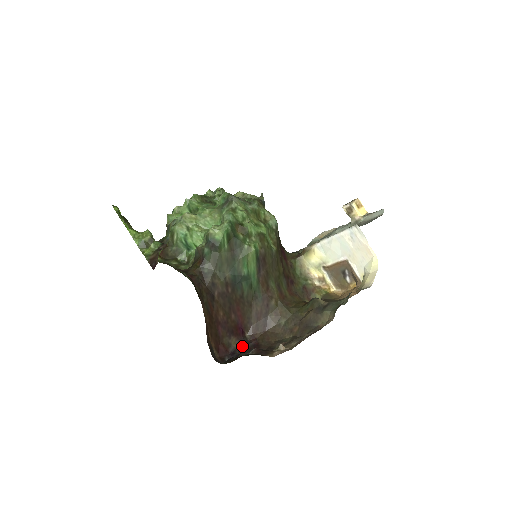
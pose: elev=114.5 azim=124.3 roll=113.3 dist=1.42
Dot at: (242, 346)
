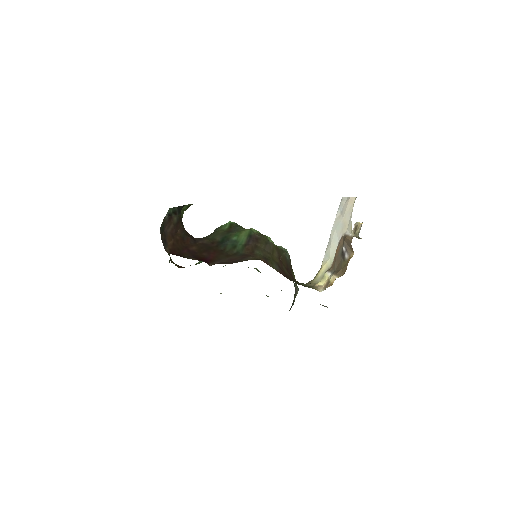
Dot at: occluded
